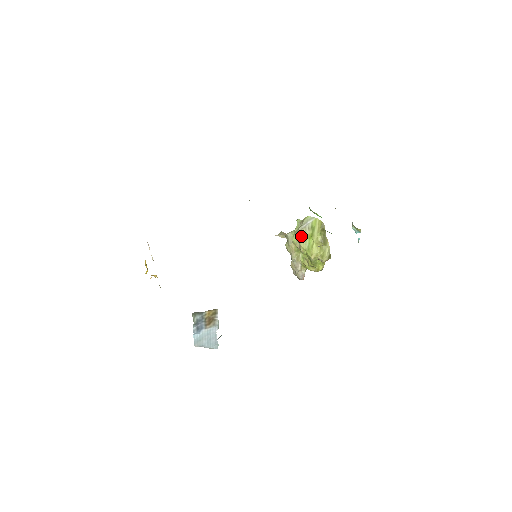
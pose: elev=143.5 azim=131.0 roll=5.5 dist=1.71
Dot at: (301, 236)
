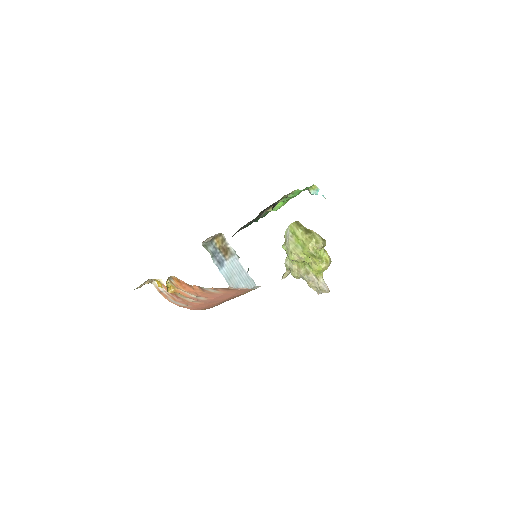
Dot at: (291, 248)
